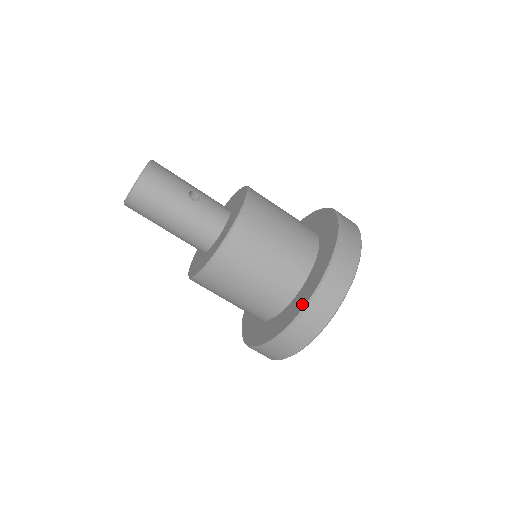
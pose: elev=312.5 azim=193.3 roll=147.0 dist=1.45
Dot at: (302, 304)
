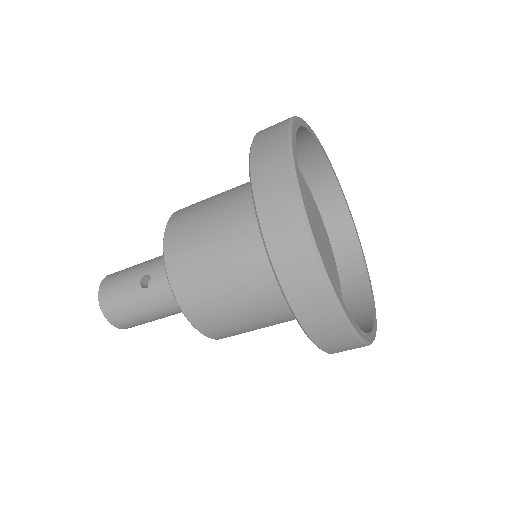
Dot at: occluded
